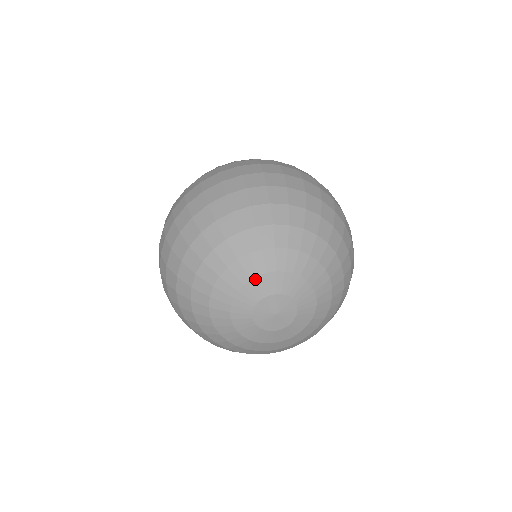
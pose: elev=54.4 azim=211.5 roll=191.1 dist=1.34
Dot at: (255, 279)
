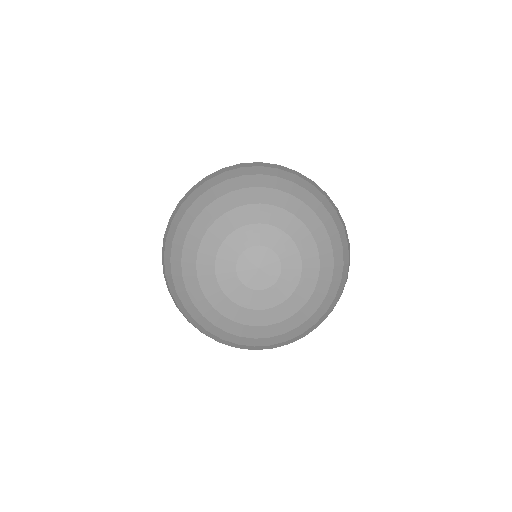
Dot at: (217, 262)
